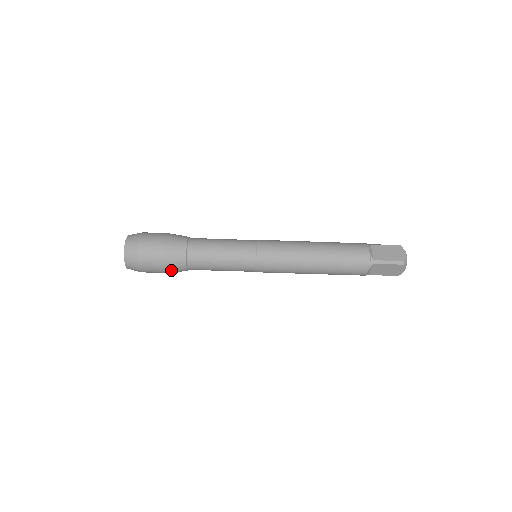
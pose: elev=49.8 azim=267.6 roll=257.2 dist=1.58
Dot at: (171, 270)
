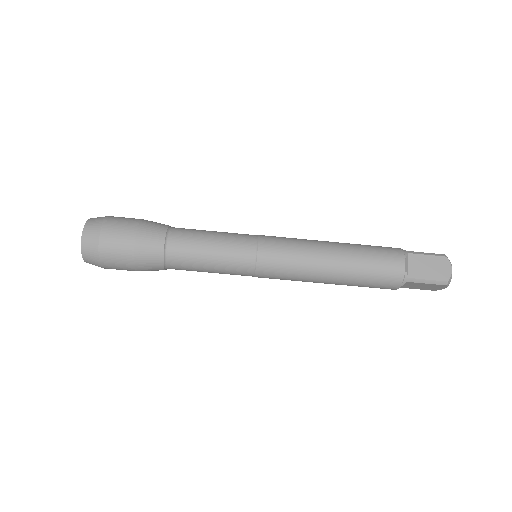
Dot at: (145, 270)
